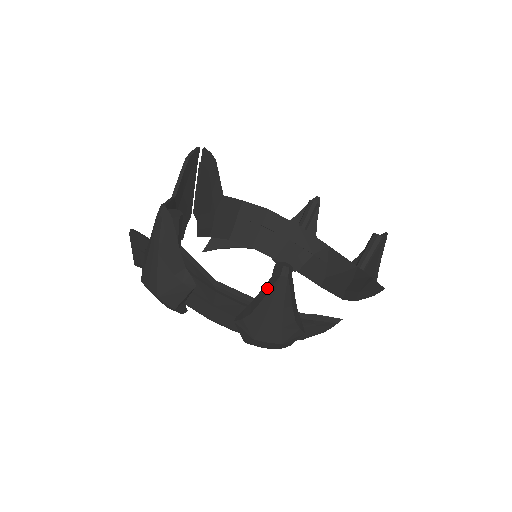
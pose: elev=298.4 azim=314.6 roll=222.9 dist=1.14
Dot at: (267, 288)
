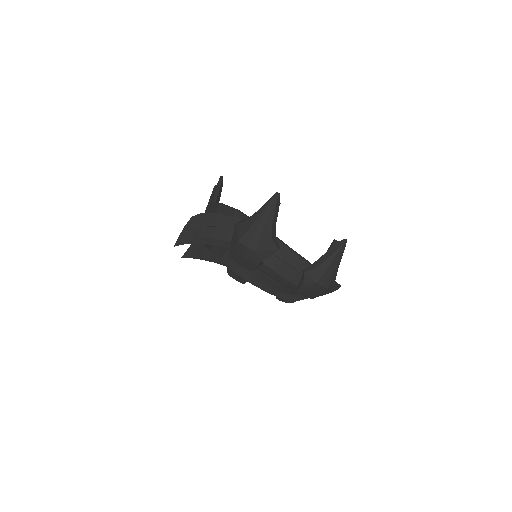
Dot at: (332, 251)
